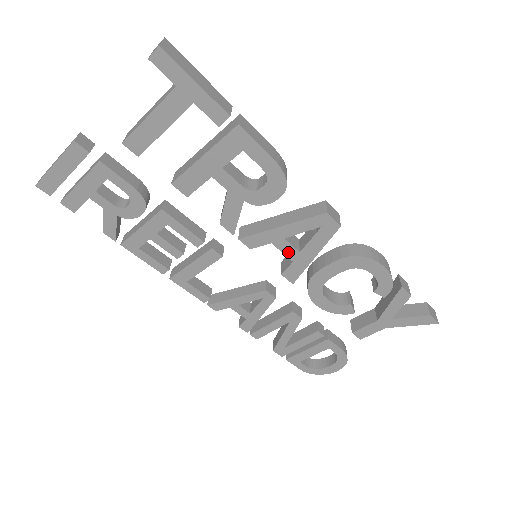
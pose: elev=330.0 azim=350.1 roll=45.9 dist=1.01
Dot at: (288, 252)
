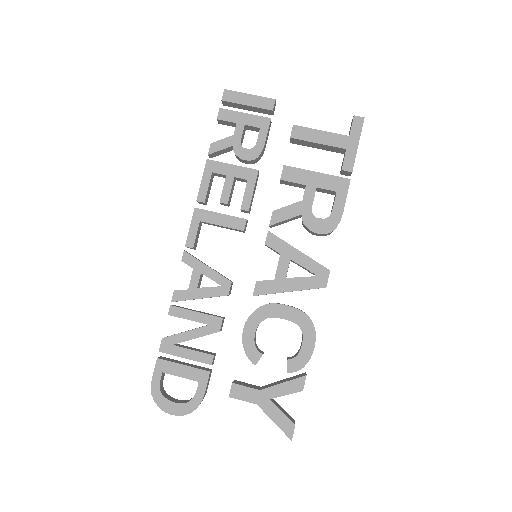
Dot at: (280, 270)
